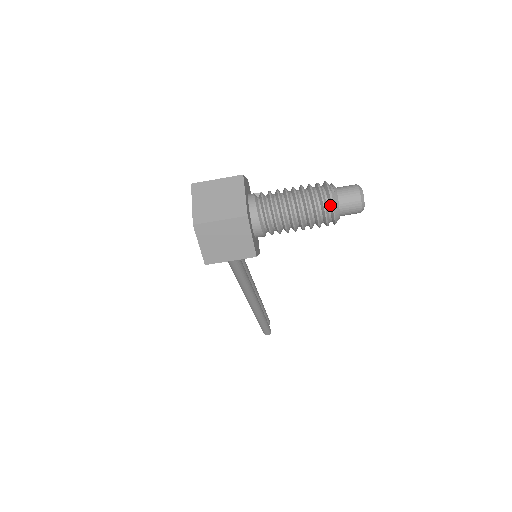
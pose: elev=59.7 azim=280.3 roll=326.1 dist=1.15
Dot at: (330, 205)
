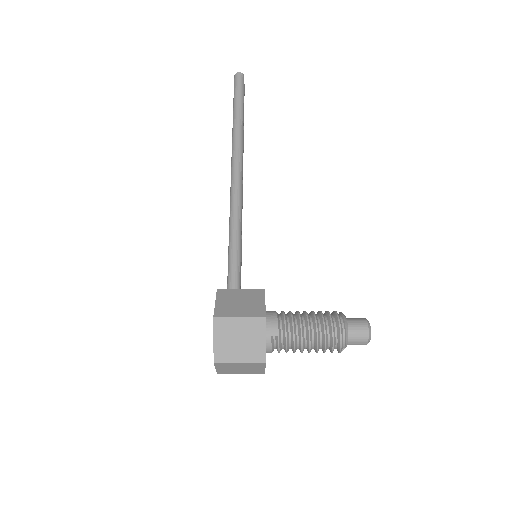
Dot at: occluded
